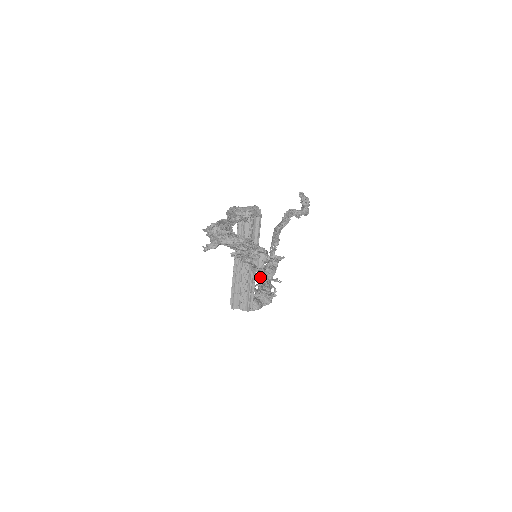
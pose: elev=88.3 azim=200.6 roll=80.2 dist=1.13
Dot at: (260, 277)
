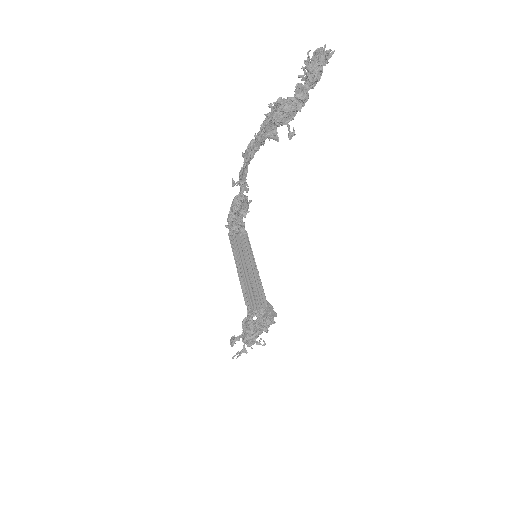
Dot at: (248, 332)
